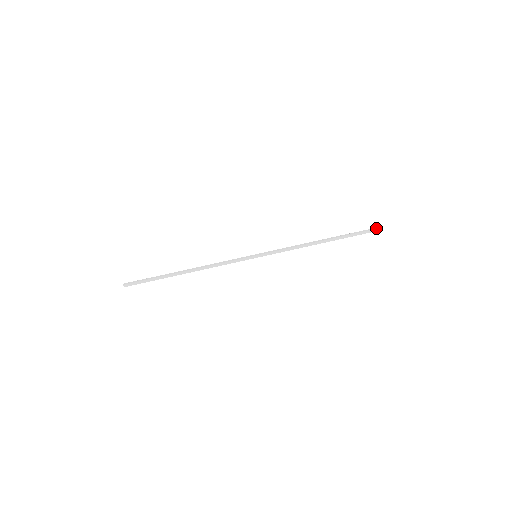
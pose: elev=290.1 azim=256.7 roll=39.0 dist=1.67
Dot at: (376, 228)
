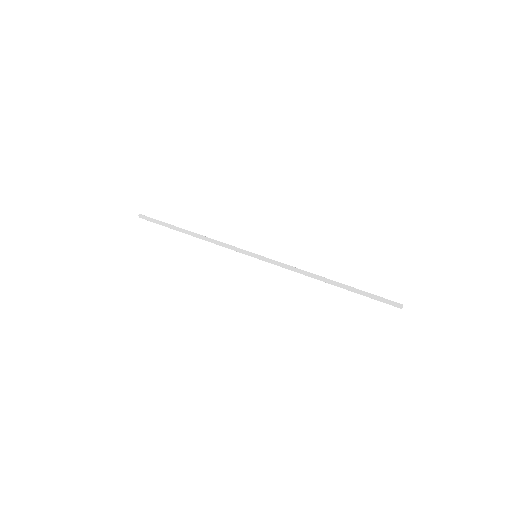
Dot at: (395, 302)
